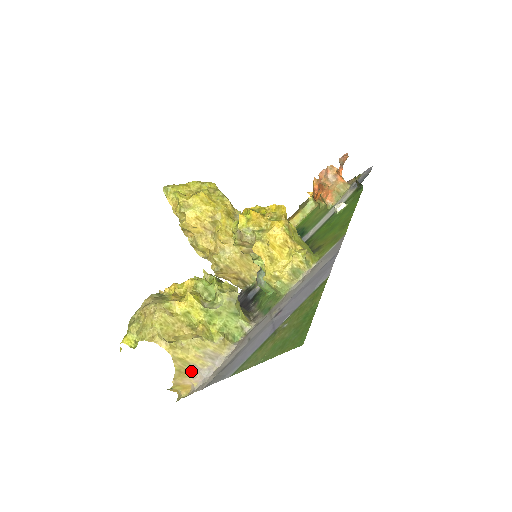
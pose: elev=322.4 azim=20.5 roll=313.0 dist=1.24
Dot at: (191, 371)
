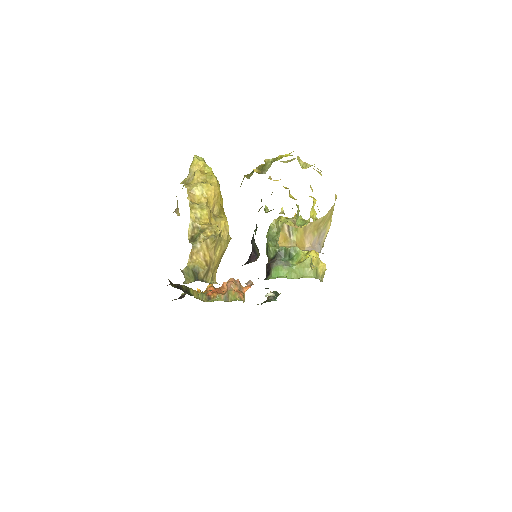
Dot at: (319, 234)
